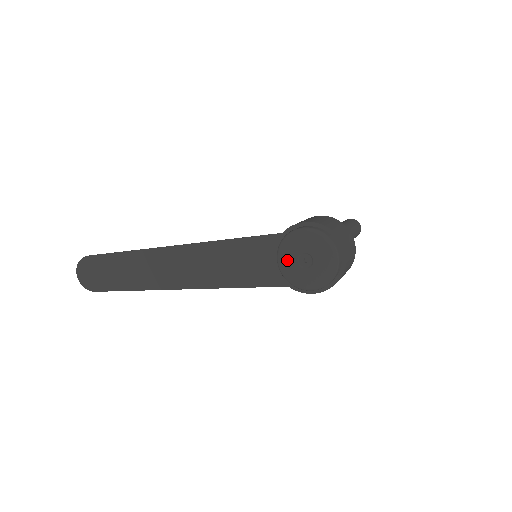
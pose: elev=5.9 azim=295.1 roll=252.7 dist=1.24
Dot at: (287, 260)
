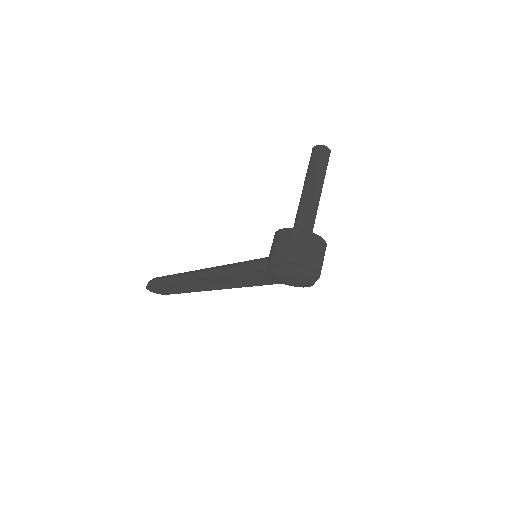
Dot at: (278, 280)
